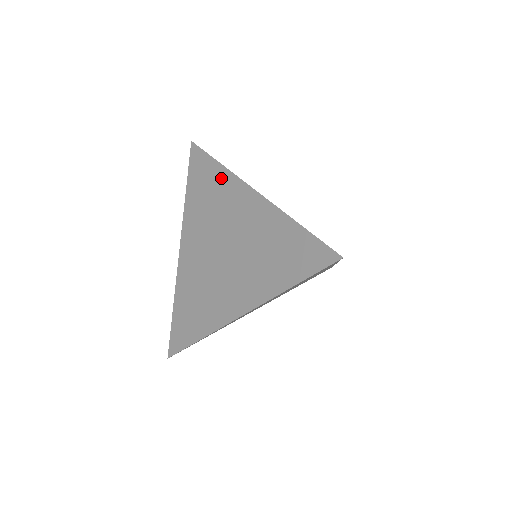
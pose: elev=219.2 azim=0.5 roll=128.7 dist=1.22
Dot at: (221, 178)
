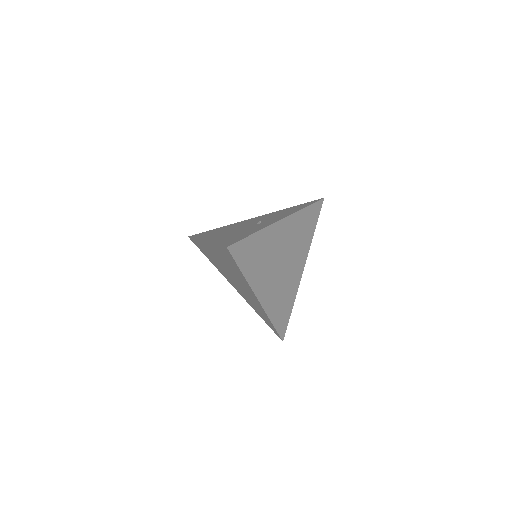
Dot at: (201, 245)
